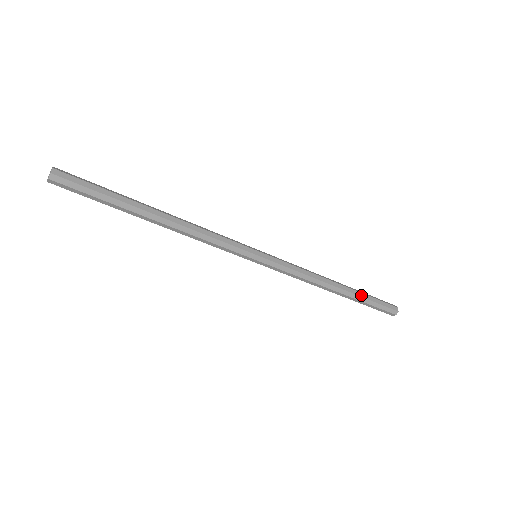
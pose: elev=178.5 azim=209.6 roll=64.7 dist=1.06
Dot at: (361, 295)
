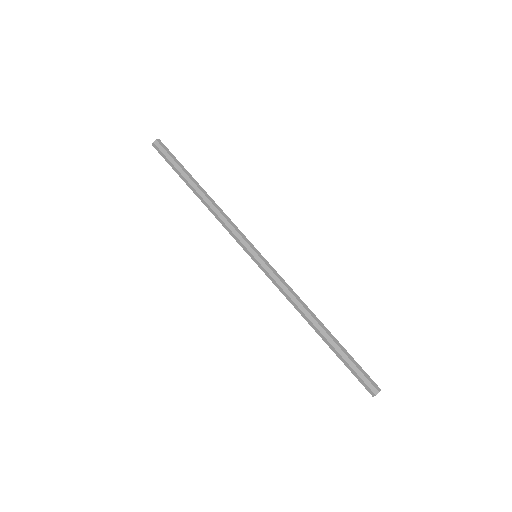
Dot at: (337, 349)
